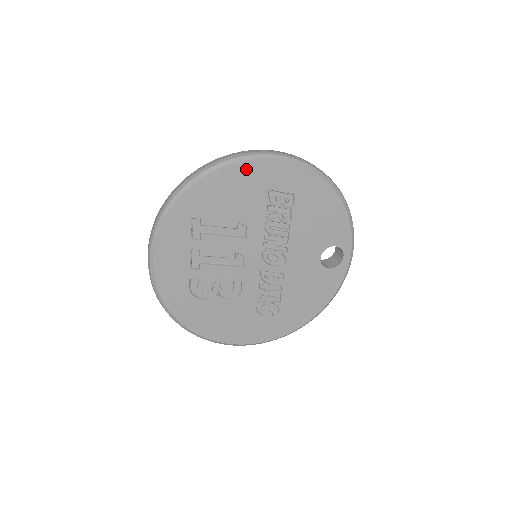
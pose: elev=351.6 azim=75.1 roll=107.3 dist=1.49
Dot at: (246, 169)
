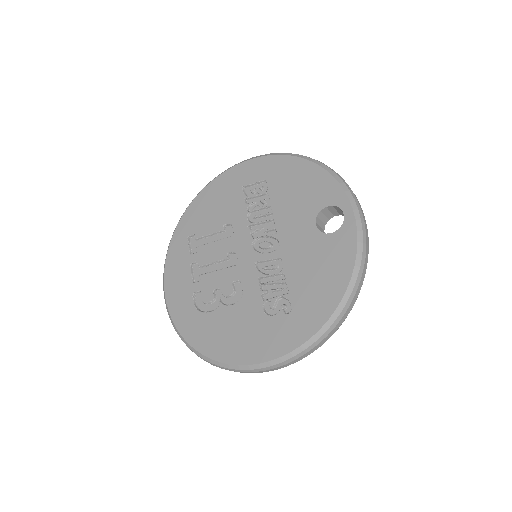
Dot at: (221, 181)
